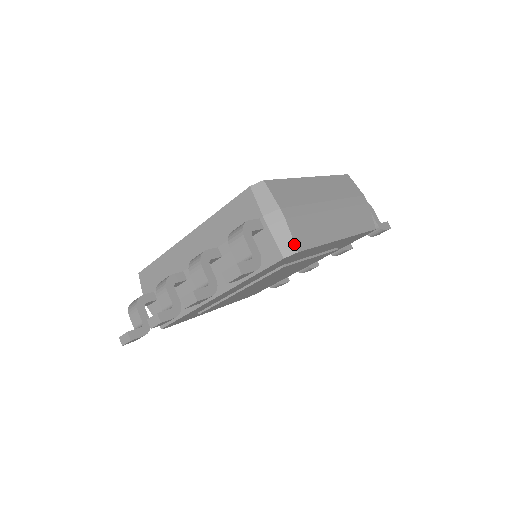
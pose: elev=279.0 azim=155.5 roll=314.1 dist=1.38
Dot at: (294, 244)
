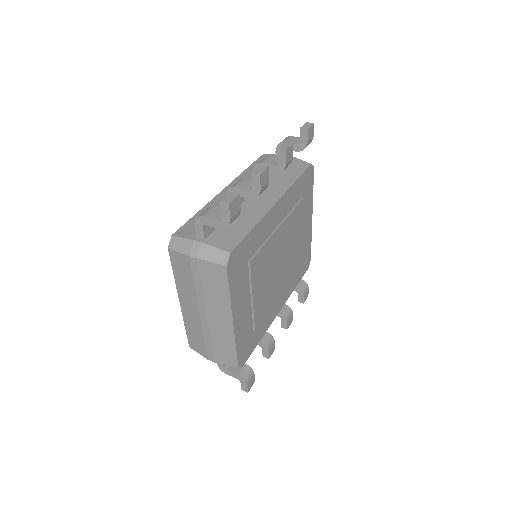
Dot at: occluded
